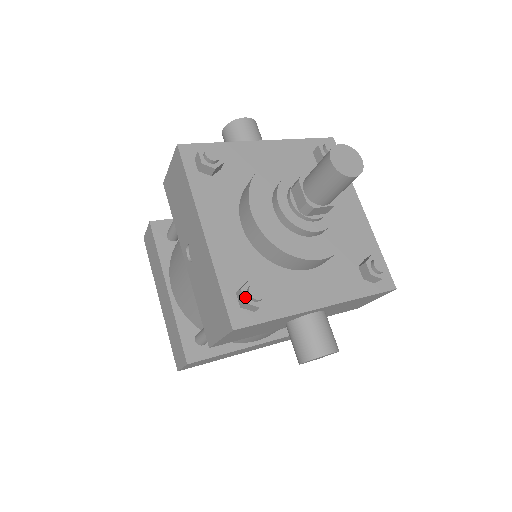
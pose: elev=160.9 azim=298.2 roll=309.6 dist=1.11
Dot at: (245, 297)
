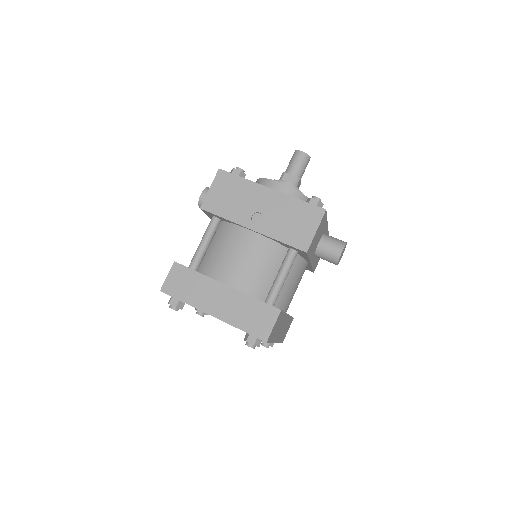
Dot at: (316, 200)
